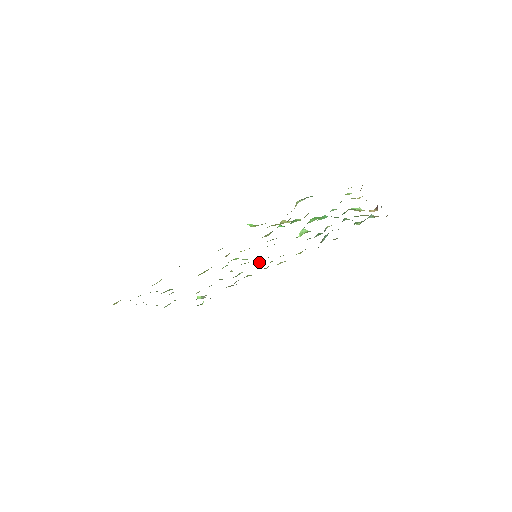
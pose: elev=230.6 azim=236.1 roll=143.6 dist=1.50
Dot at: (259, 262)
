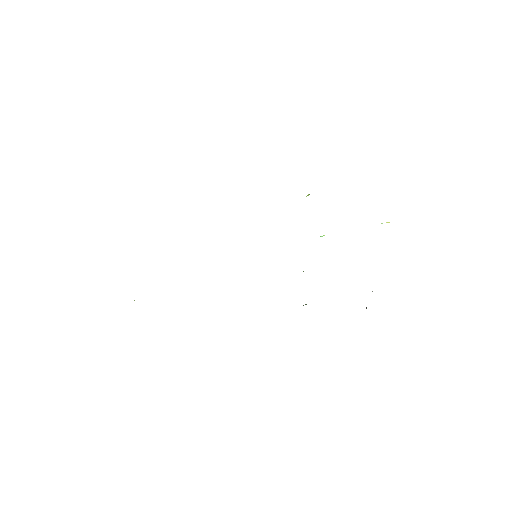
Dot at: occluded
